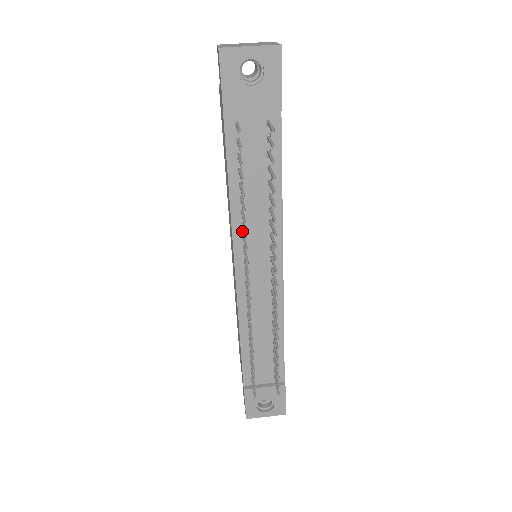
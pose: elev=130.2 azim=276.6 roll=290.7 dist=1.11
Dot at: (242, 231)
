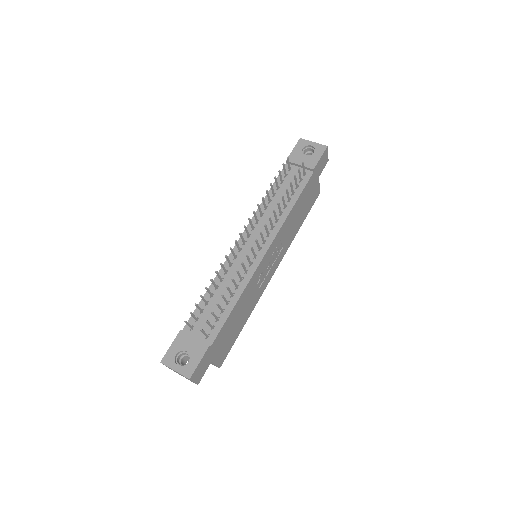
Dot at: (258, 219)
